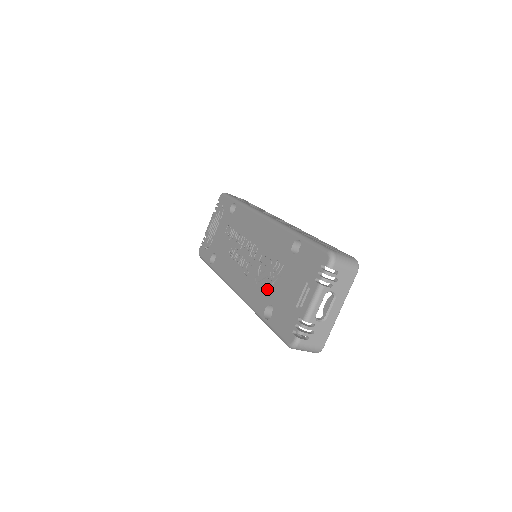
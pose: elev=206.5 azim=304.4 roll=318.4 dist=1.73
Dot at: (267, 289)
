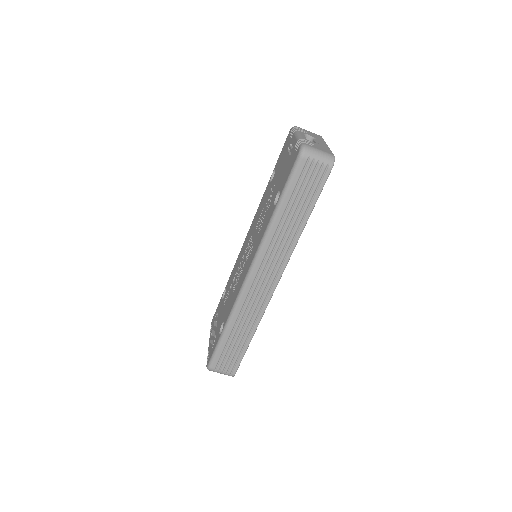
Dot at: (269, 207)
